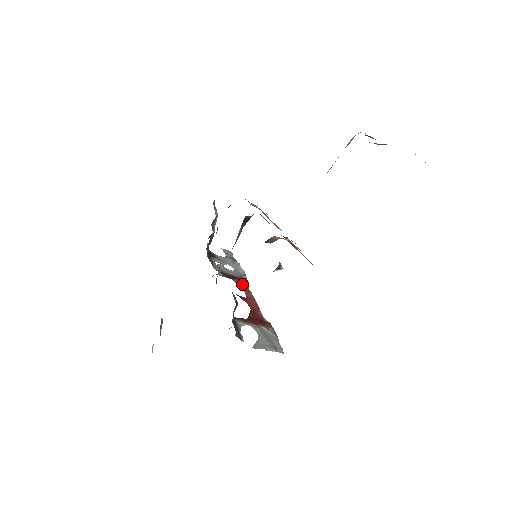
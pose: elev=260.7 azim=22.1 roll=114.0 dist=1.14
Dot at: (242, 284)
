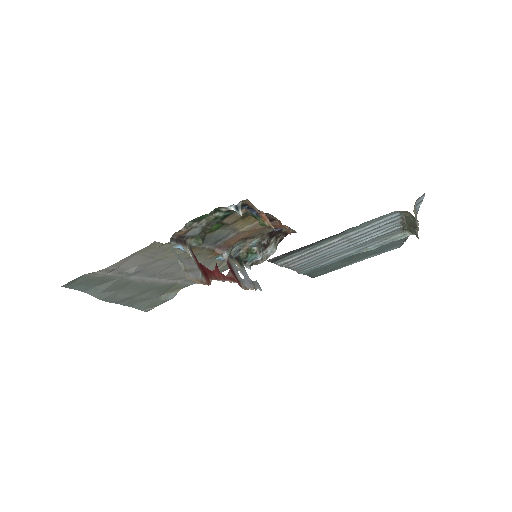
Dot at: (233, 277)
